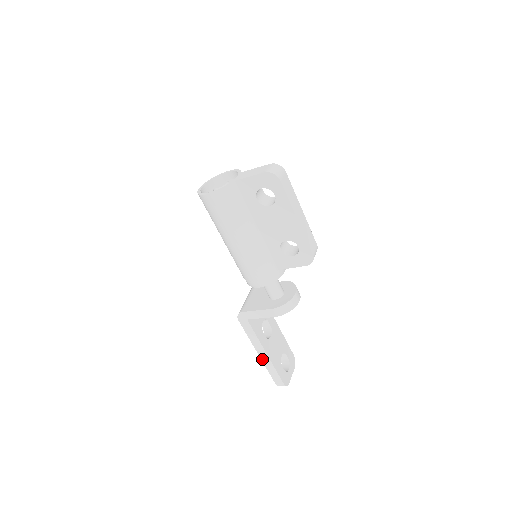
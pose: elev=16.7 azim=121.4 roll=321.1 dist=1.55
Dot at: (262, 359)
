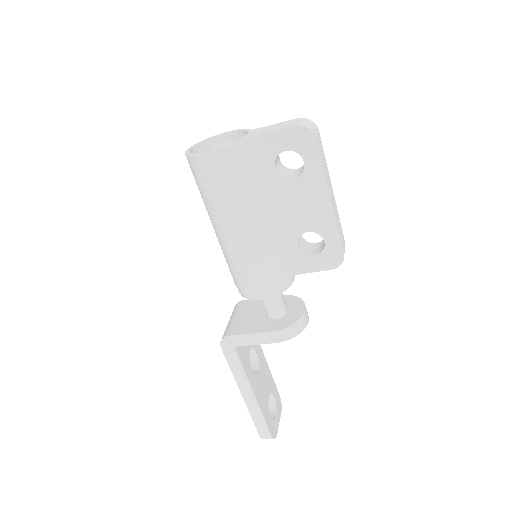
Dot at: (246, 403)
